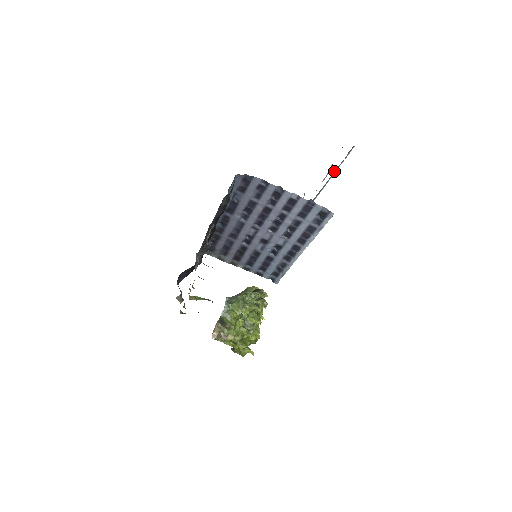
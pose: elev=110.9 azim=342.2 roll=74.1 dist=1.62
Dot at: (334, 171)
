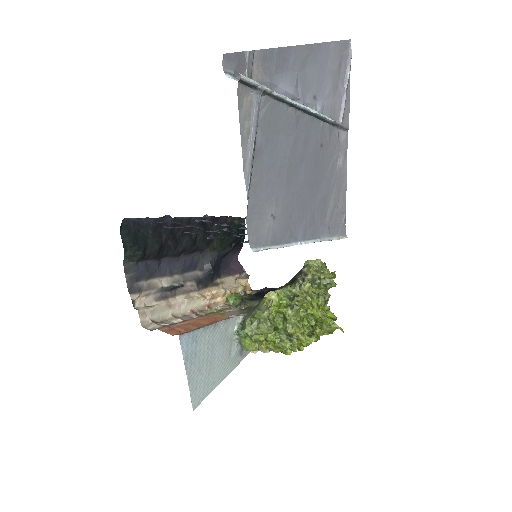
Dot at: (278, 101)
